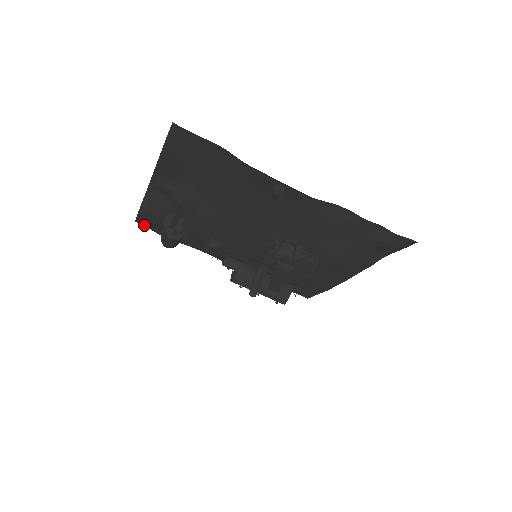
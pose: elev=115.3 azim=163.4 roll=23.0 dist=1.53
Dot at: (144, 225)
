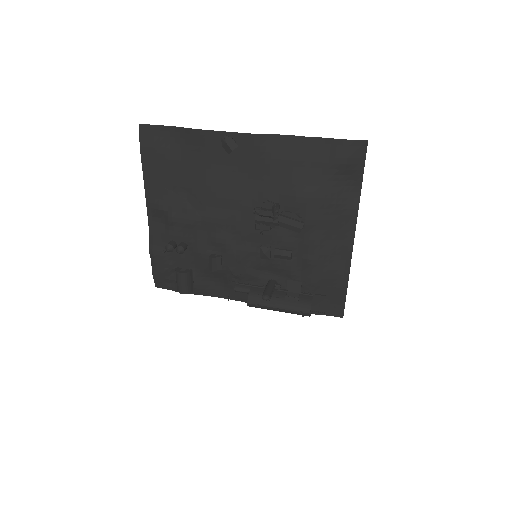
Dot at: (163, 286)
